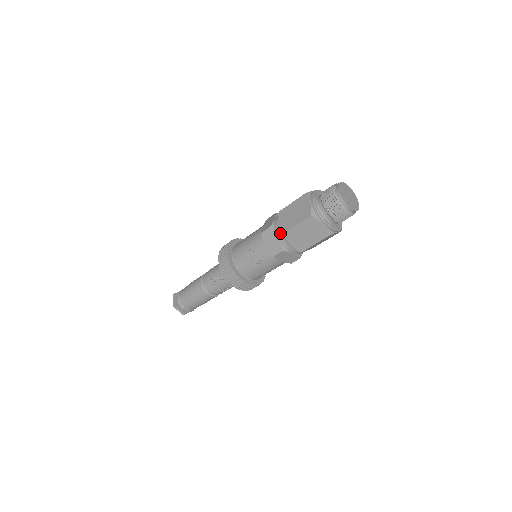
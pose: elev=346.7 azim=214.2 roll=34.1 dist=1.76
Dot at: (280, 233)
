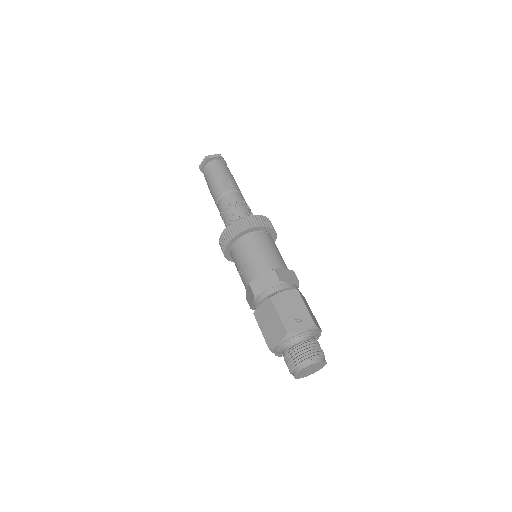
Dot at: (256, 307)
